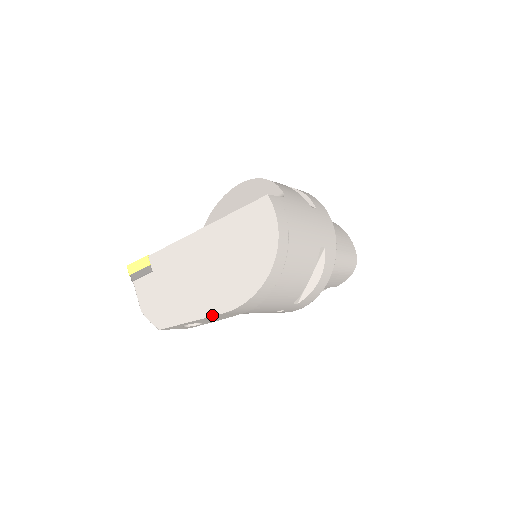
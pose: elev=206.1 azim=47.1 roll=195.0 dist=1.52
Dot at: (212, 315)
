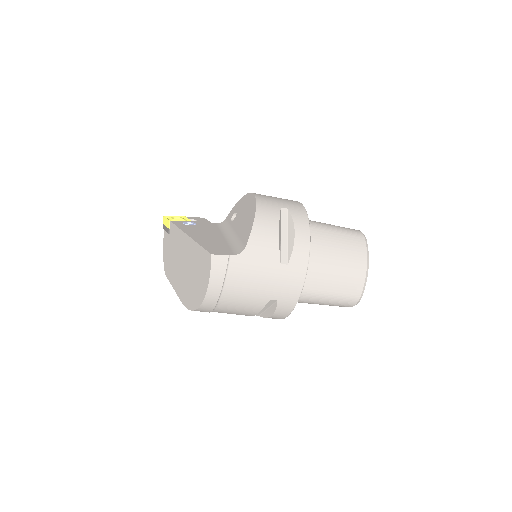
Dot at: (178, 296)
